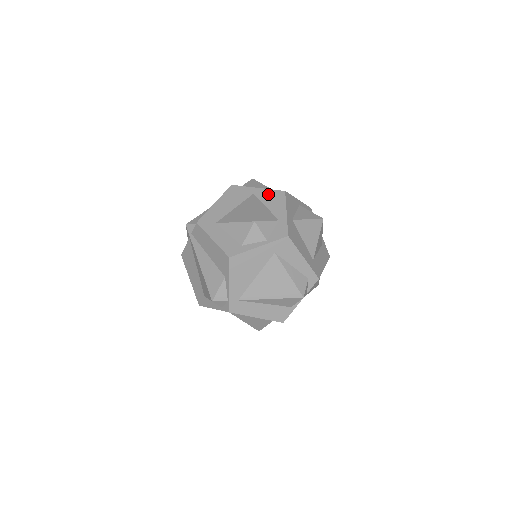
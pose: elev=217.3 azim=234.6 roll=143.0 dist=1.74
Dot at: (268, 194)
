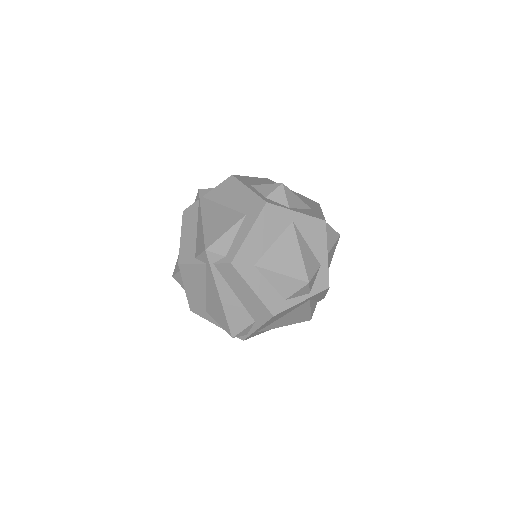
Dot at: (309, 224)
